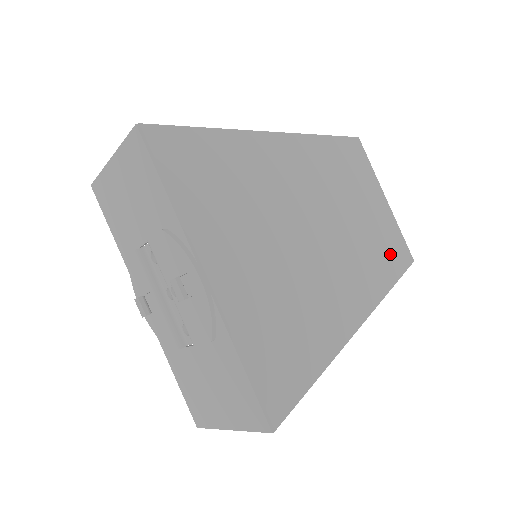
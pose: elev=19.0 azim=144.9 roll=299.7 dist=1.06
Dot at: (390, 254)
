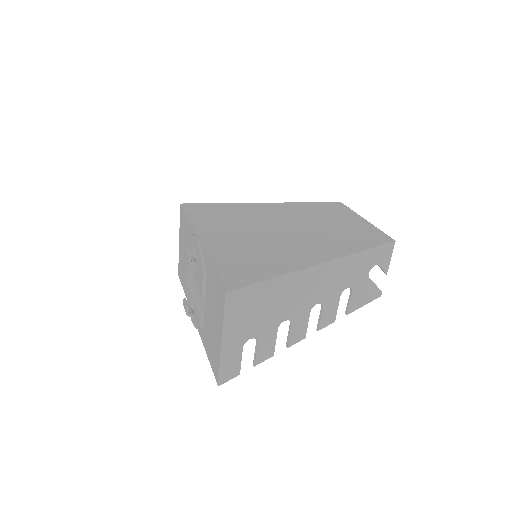
Dot at: (366, 238)
